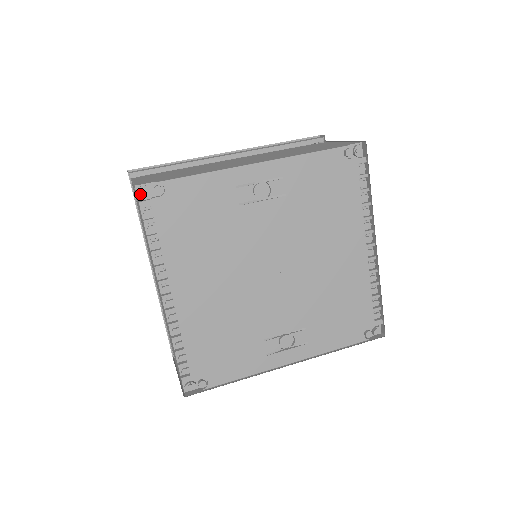
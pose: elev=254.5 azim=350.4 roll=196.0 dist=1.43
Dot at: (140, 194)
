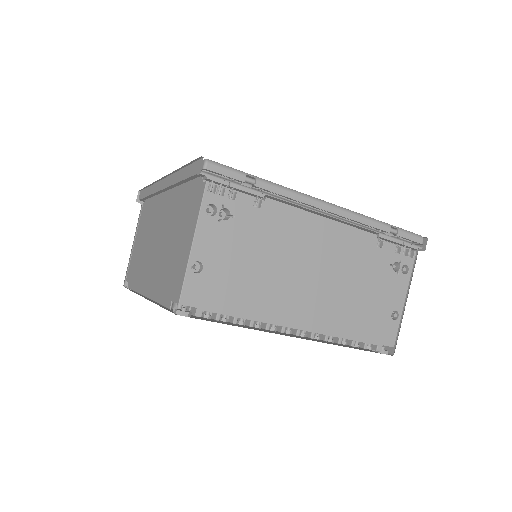
Dot at: occluded
